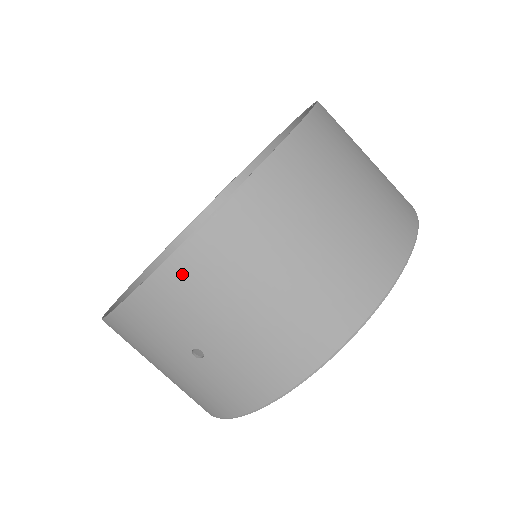
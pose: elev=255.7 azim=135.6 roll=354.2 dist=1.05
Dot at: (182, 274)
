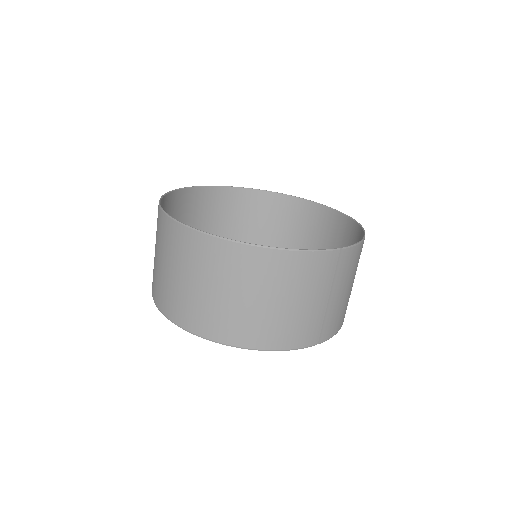
Dot at: (162, 221)
